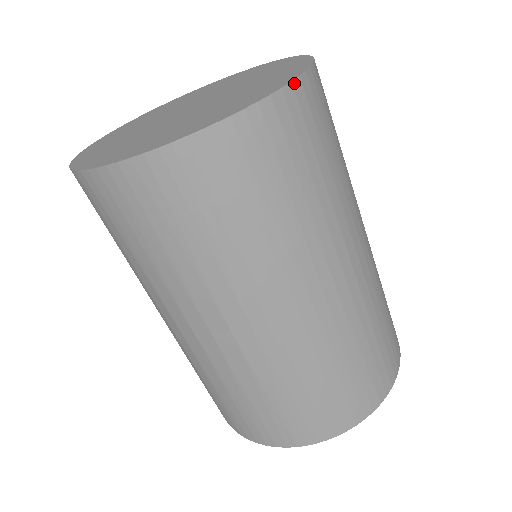
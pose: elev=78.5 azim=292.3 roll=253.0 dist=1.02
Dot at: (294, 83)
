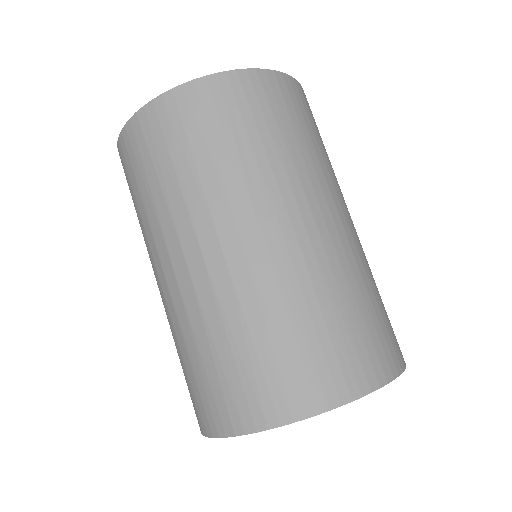
Dot at: (295, 80)
